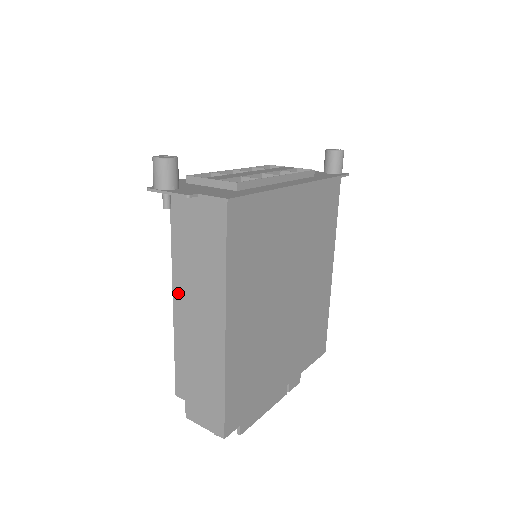
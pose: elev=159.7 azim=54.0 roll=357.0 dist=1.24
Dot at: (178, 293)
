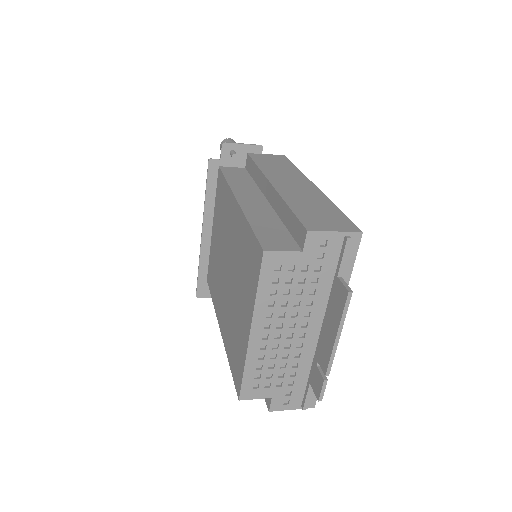
Dot at: (242, 197)
